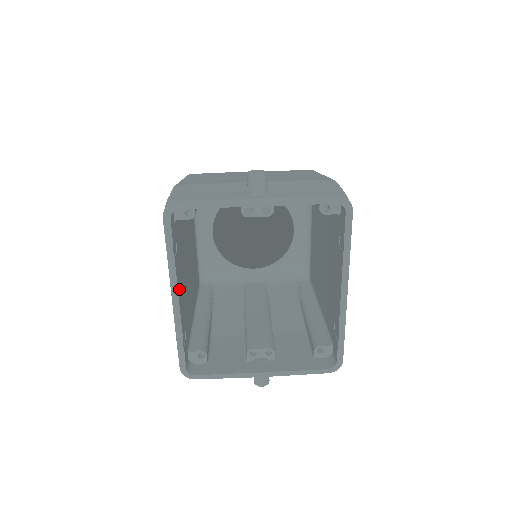
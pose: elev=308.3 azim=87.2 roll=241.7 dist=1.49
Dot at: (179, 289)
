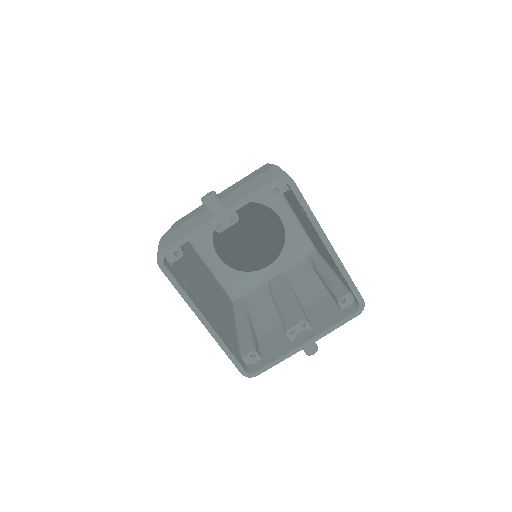
Dot at: (204, 313)
